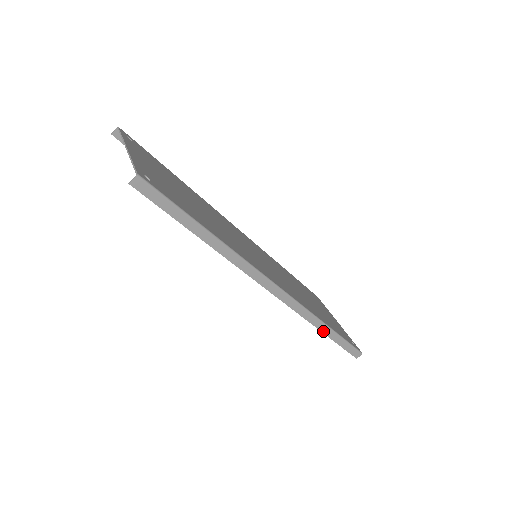
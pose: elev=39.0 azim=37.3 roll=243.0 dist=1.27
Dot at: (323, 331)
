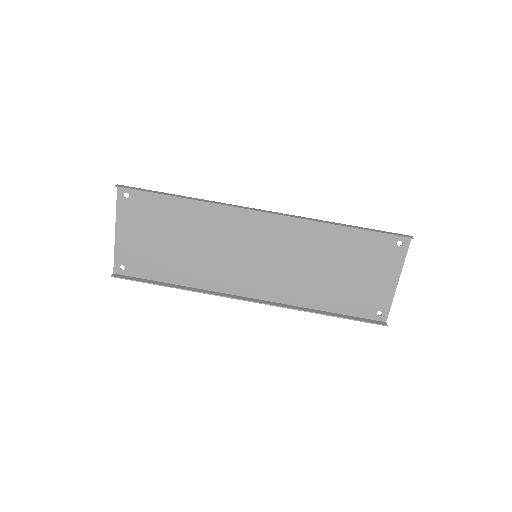
Dot at: (344, 226)
